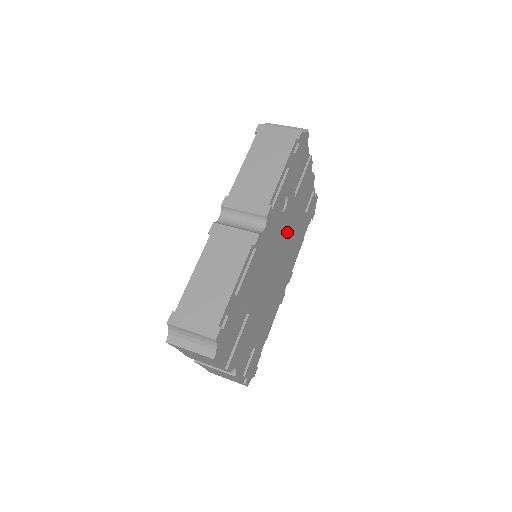
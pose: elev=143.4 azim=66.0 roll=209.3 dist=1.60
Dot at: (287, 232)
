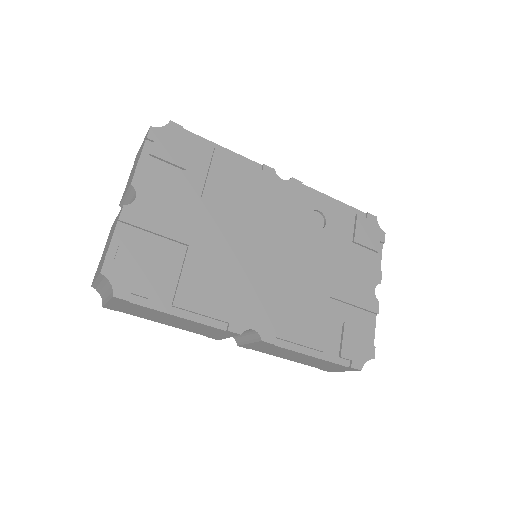
Dot at: (303, 260)
